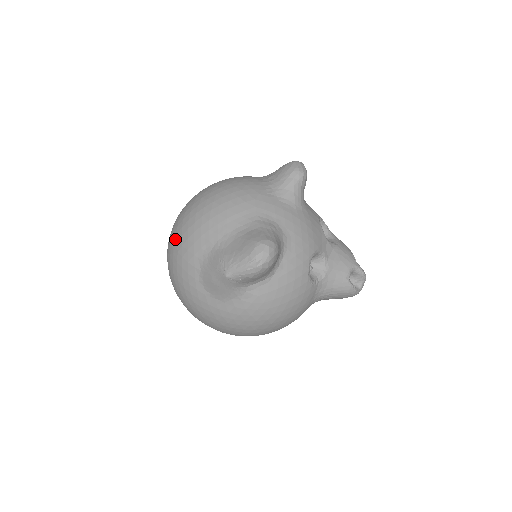
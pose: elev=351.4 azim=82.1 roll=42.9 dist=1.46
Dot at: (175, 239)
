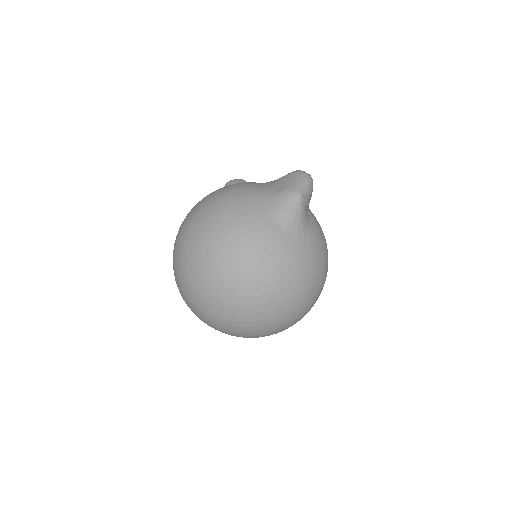
Dot at: (220, 227)
